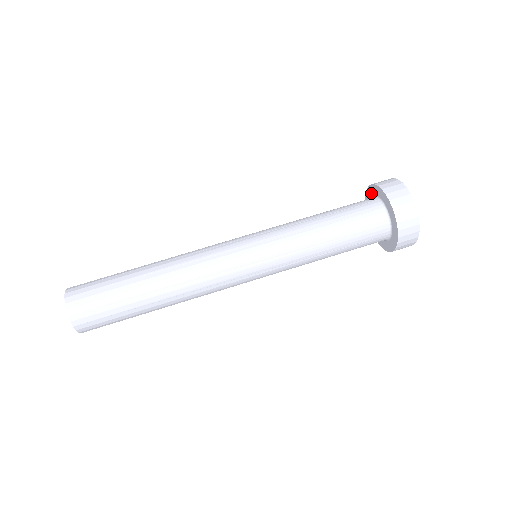
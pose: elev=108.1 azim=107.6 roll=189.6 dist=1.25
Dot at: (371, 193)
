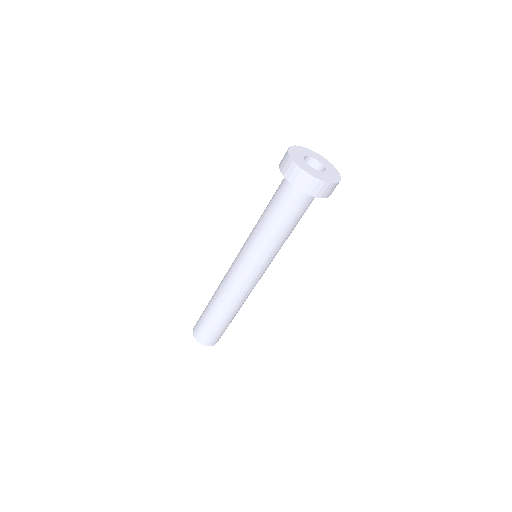
Dot at: occluded
